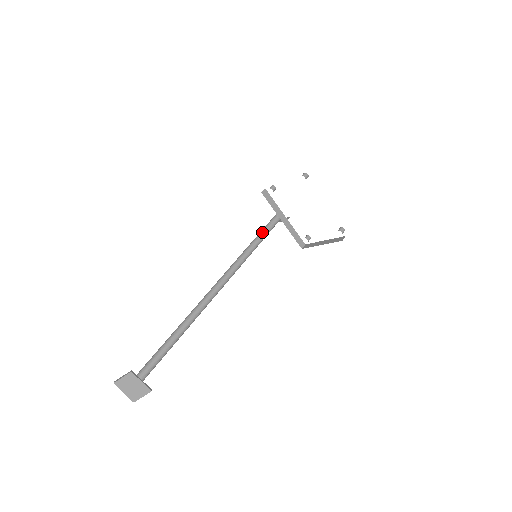
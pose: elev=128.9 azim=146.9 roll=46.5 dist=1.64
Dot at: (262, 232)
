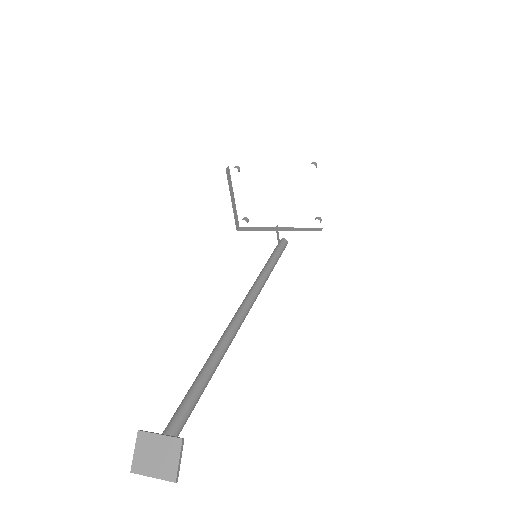
Dot at: (270, 256)
